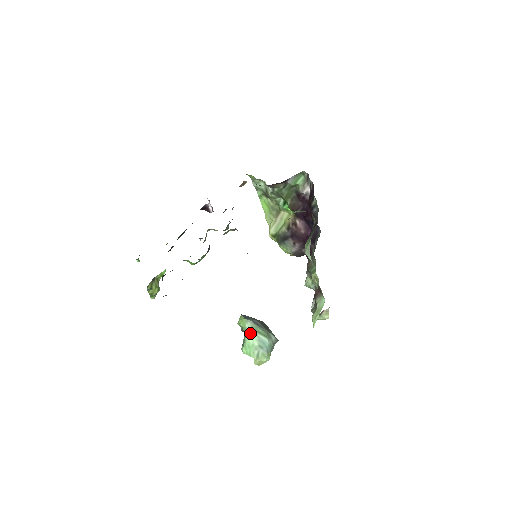
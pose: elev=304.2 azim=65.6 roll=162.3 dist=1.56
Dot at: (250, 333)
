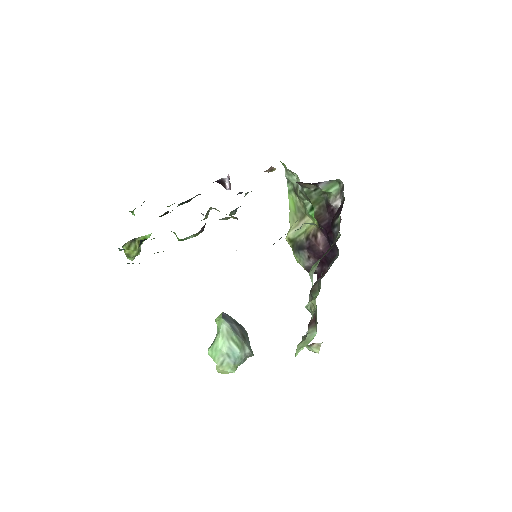
Dot at: (222, 336)
